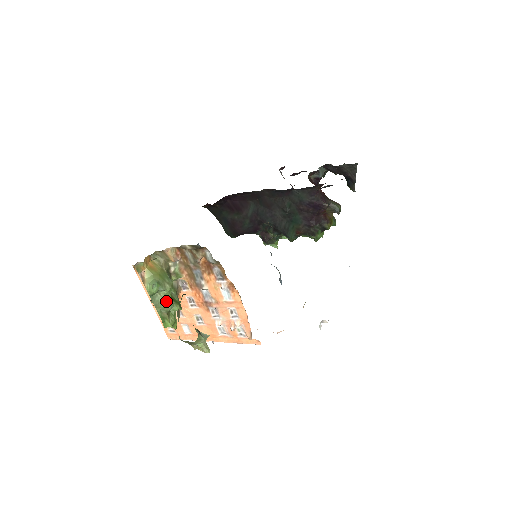
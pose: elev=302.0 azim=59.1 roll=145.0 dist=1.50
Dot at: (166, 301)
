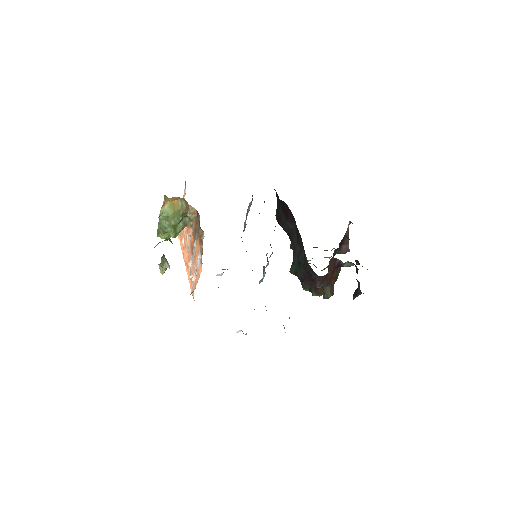
Dot at: (167, 227)
